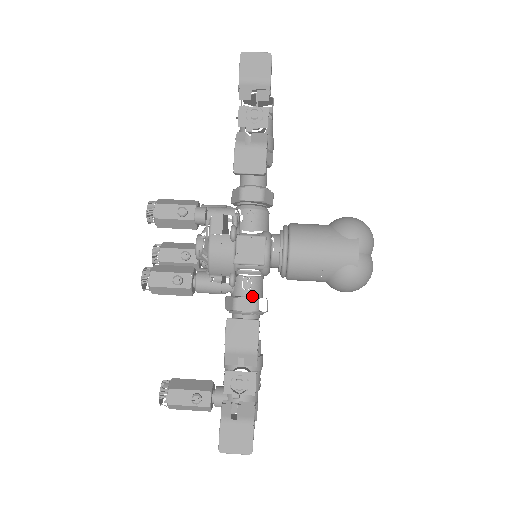
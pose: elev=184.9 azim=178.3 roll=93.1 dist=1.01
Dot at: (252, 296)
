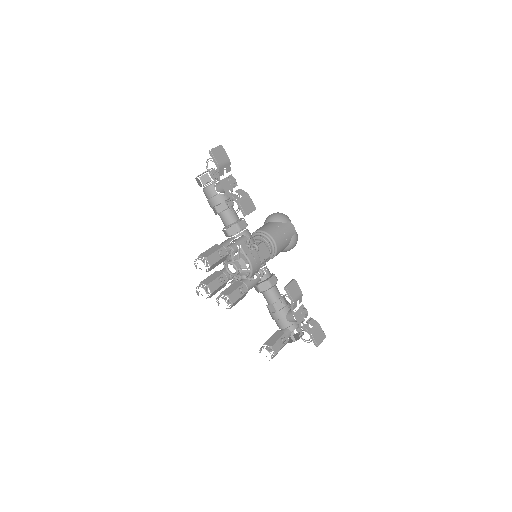
Dot at: occluded
